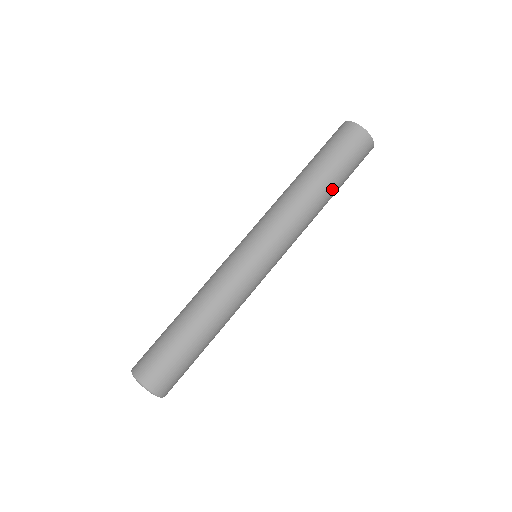
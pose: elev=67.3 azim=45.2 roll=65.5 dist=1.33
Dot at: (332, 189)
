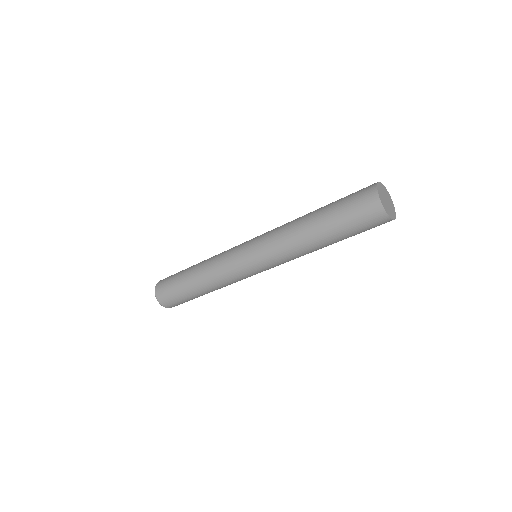
Dot at: occluded
